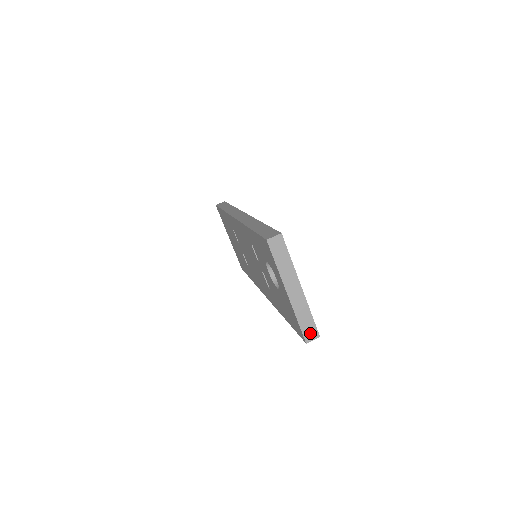
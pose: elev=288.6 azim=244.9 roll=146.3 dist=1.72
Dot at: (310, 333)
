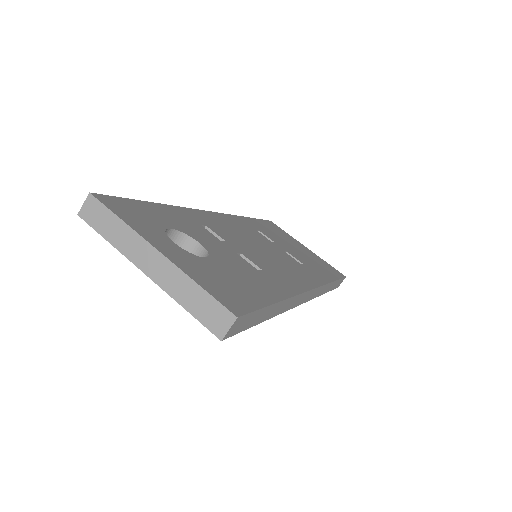
Dot at: (216, 319)
